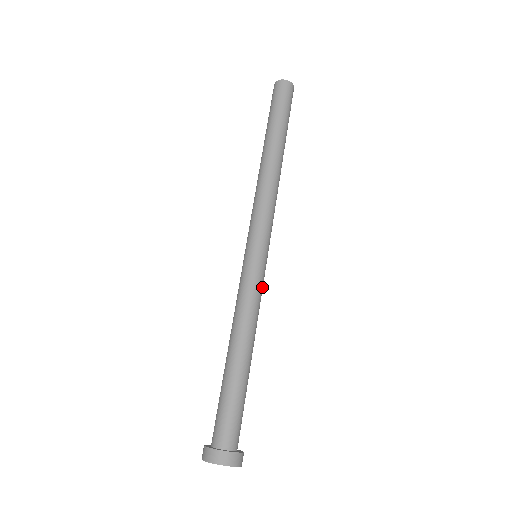
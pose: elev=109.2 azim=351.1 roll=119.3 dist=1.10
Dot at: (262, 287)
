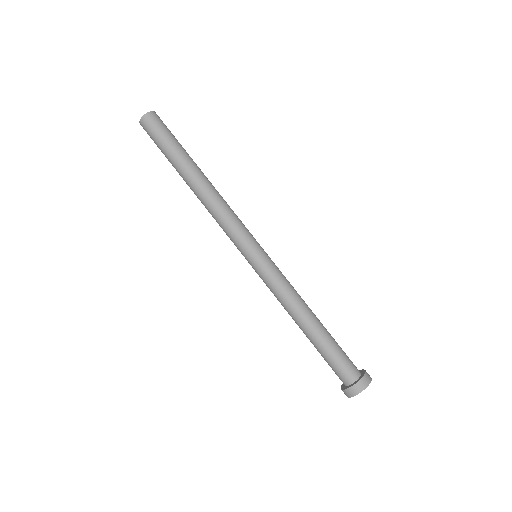
Dot at: occluded
